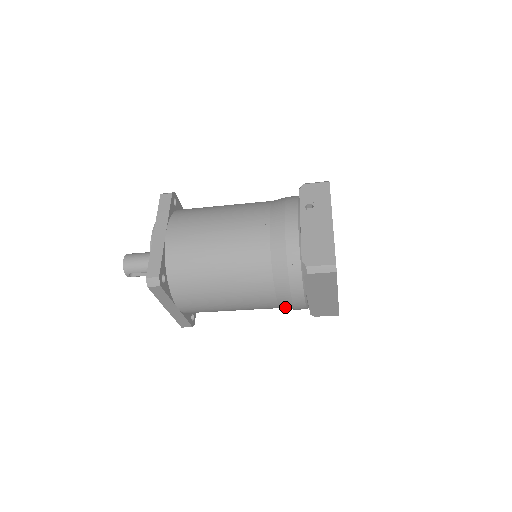
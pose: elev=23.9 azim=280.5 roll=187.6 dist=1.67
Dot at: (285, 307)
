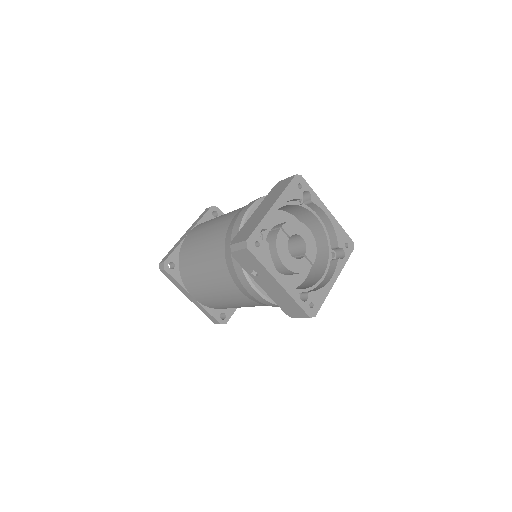
Dot at: occluded
